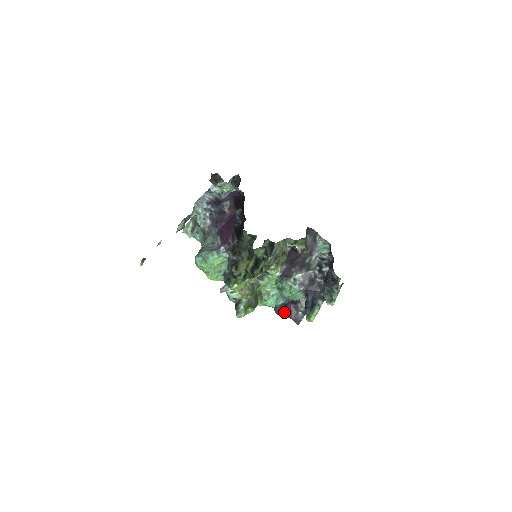
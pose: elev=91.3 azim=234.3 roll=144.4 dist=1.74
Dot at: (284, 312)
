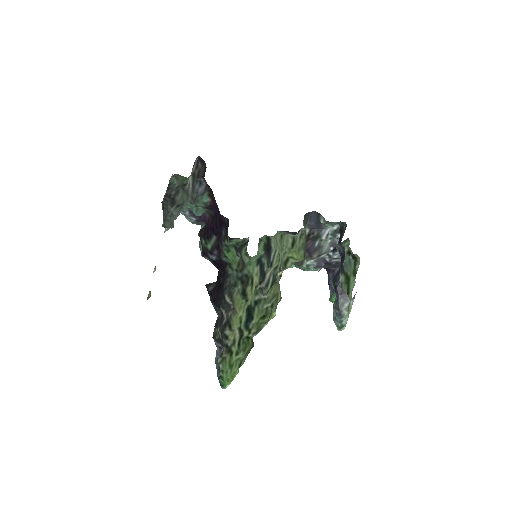
Dot at: occluded
